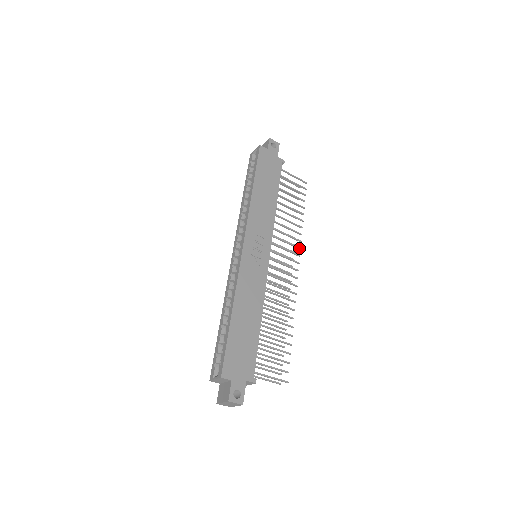
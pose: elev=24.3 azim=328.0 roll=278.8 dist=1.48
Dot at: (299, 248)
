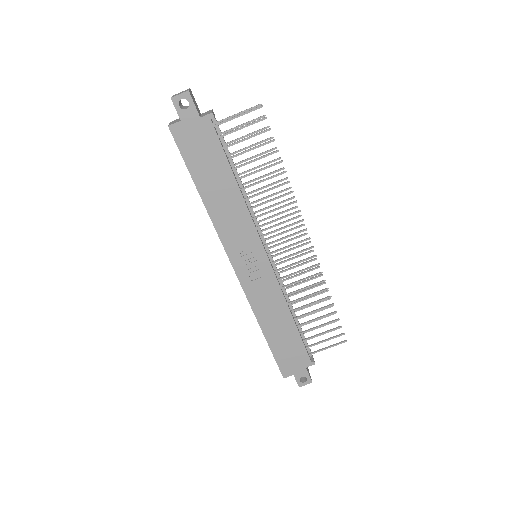
Dot at: (298, 212)
